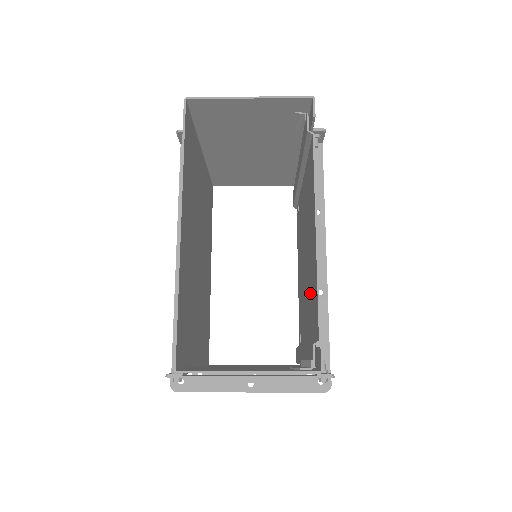
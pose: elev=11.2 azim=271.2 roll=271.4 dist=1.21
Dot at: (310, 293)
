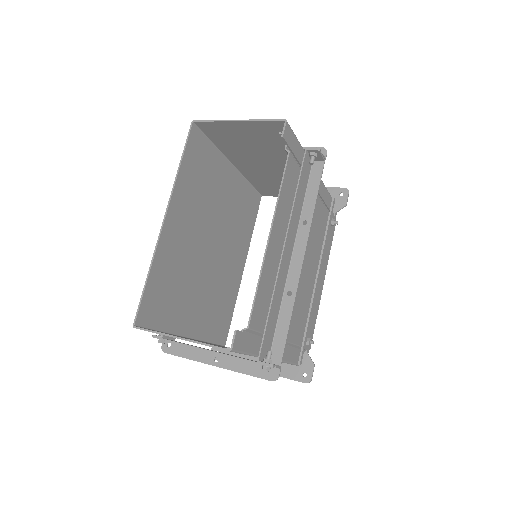
Dot at: (278, 292)
